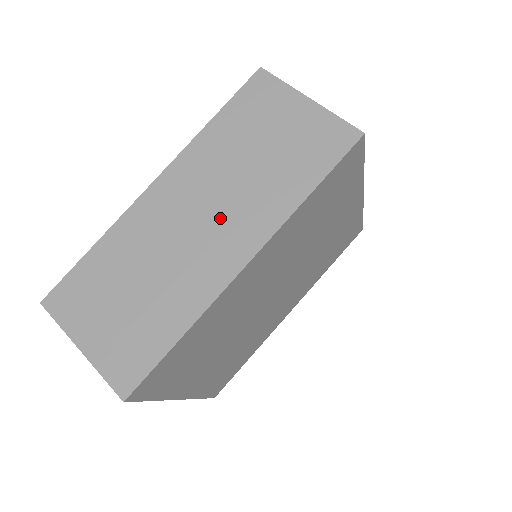
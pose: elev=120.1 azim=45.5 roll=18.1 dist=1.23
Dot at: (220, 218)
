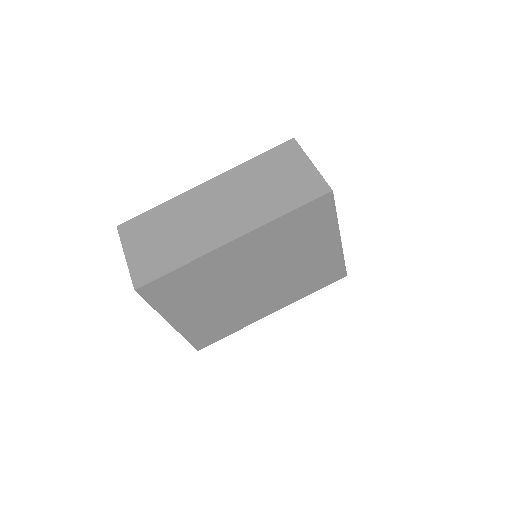
Dot at: (231, 212)
